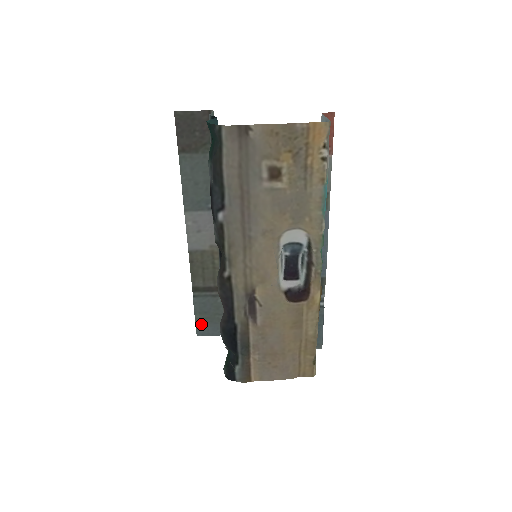
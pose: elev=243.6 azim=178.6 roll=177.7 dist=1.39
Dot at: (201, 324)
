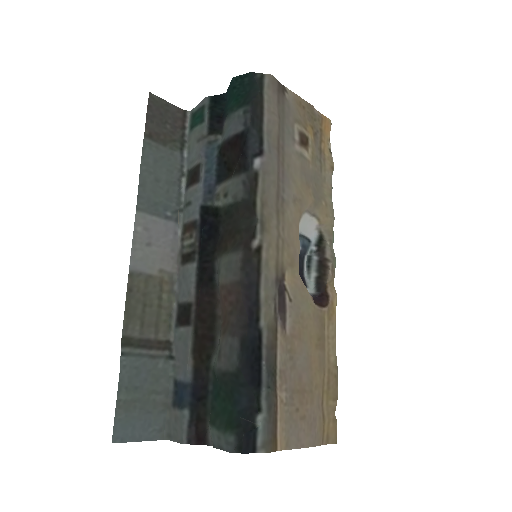
Dot at: (124, 414)
